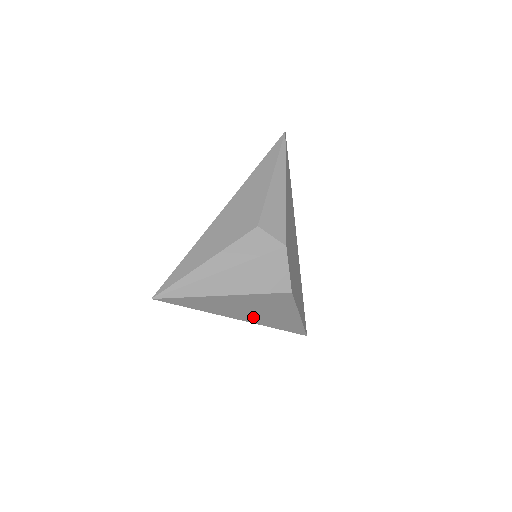
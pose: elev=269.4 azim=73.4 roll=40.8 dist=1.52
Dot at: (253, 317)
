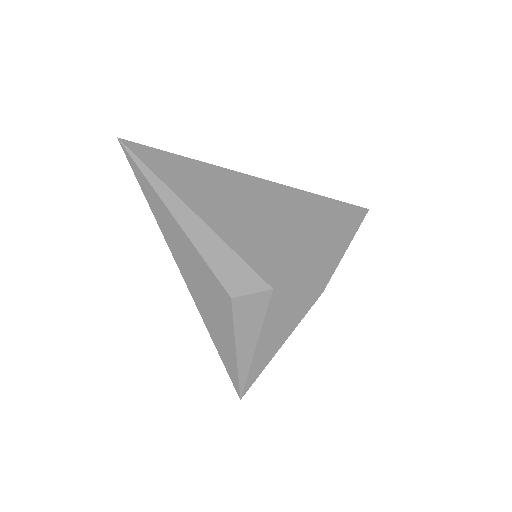
Dot at: occluded
